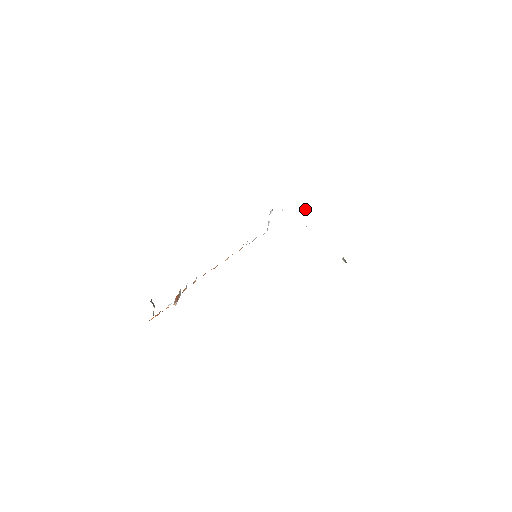
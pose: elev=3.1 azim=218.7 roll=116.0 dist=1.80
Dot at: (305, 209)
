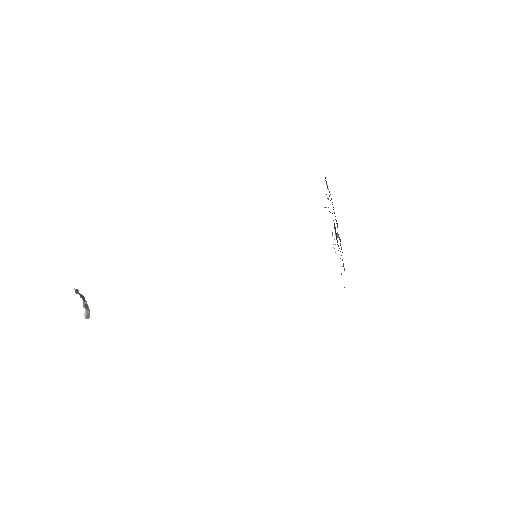
Dot at: occluded
